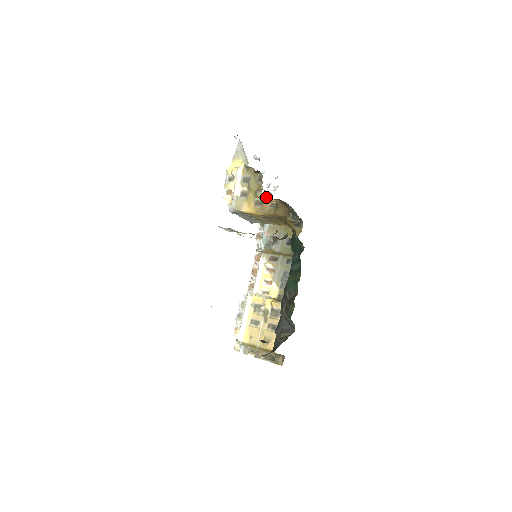
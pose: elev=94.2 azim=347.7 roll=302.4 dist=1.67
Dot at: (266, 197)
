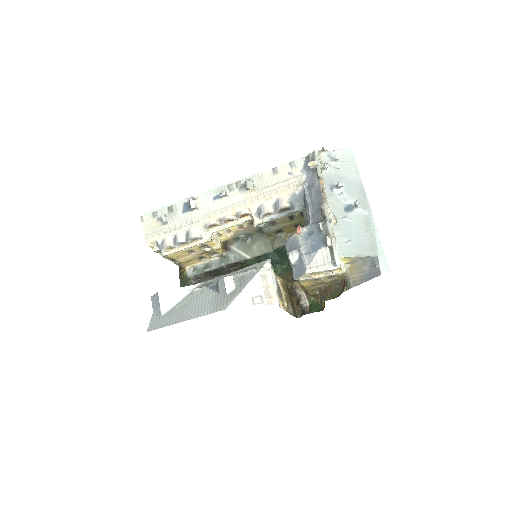
Dot at: occluded
